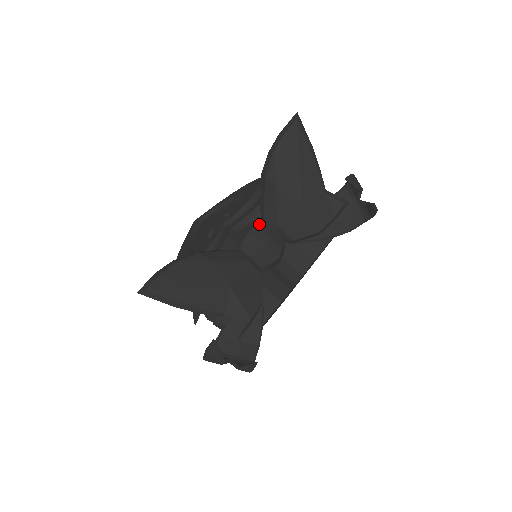
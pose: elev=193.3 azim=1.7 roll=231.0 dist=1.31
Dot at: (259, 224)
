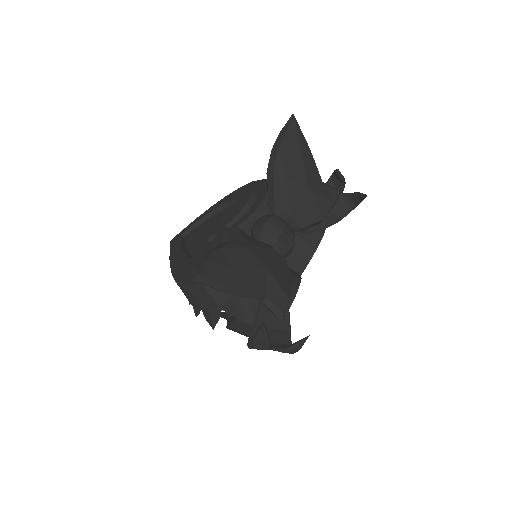
Dot at: (272, 215)
